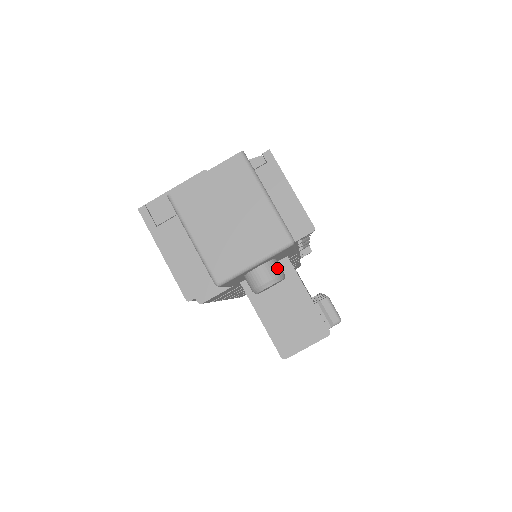
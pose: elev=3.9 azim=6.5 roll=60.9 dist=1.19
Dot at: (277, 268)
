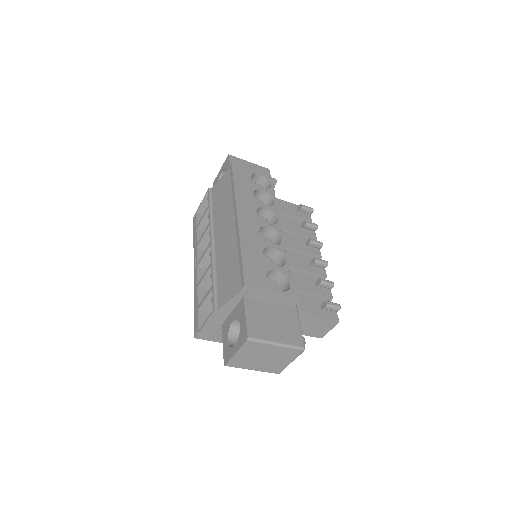
Dot at: occluded
